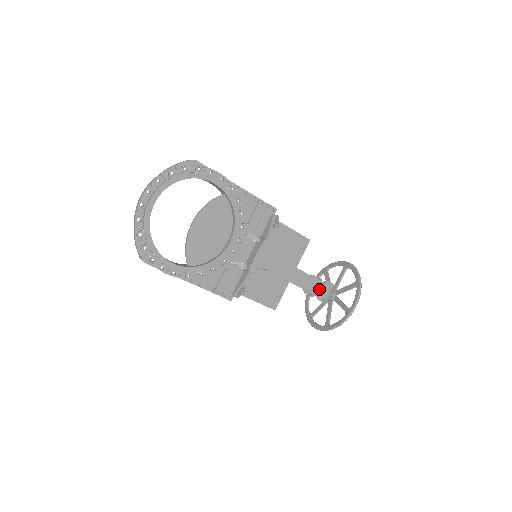
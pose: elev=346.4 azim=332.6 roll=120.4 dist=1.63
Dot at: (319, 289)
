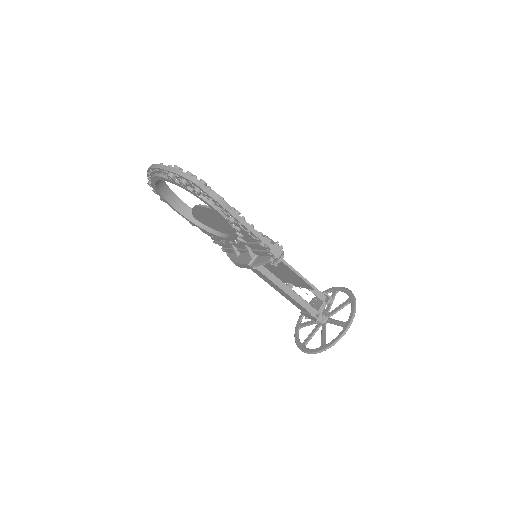
Dot at: (305, 311)
